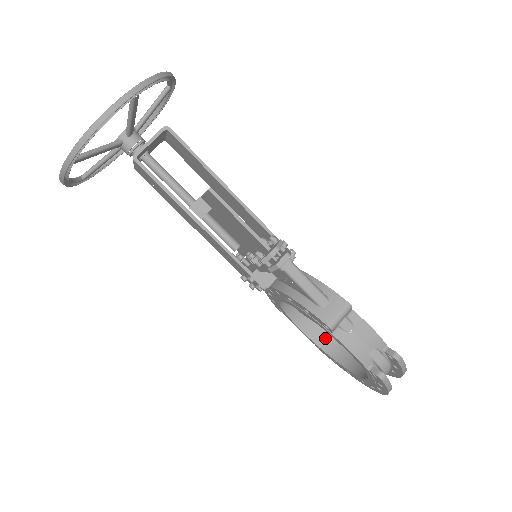
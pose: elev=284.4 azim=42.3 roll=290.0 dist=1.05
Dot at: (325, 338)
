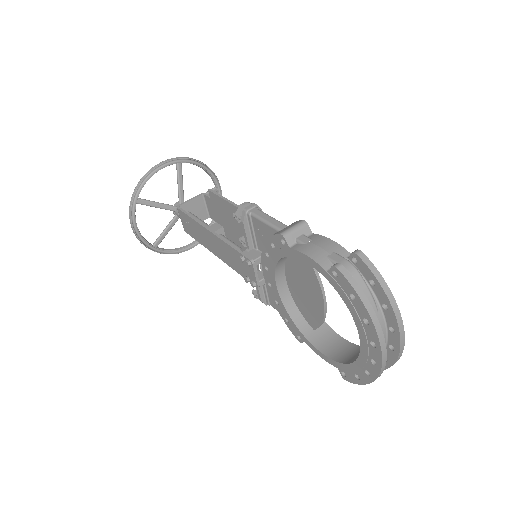
Dot at: (345, 354)
